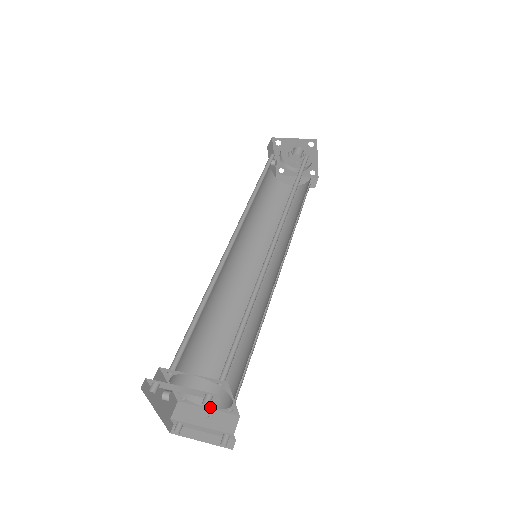
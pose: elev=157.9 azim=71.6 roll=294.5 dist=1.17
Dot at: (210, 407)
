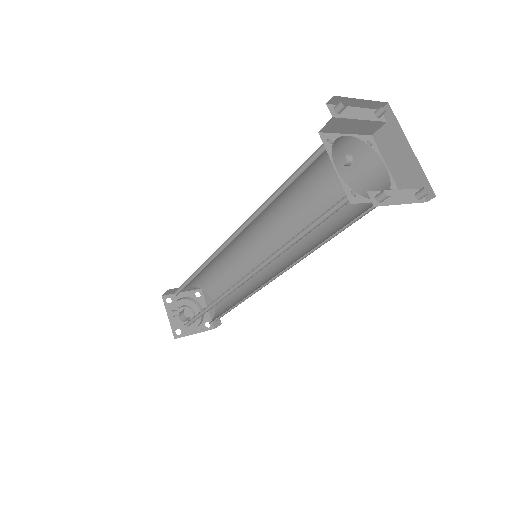
Dot at: occluded
